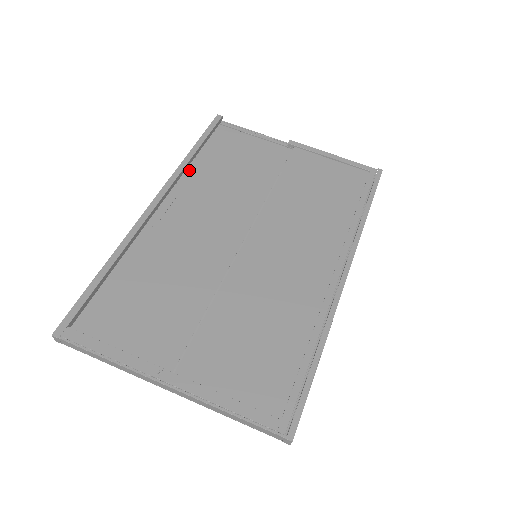
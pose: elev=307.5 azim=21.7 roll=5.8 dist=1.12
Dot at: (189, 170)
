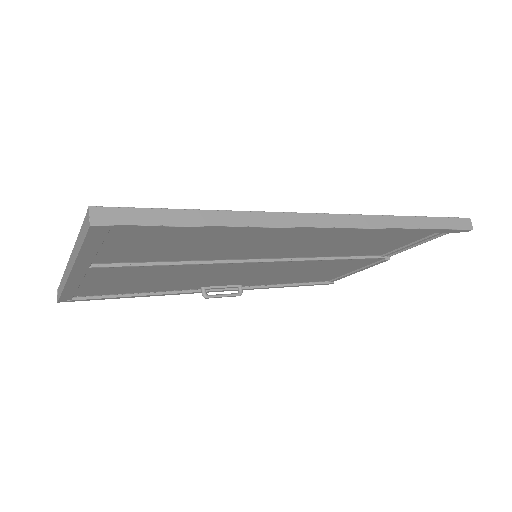
Dot at: (270, 283)
